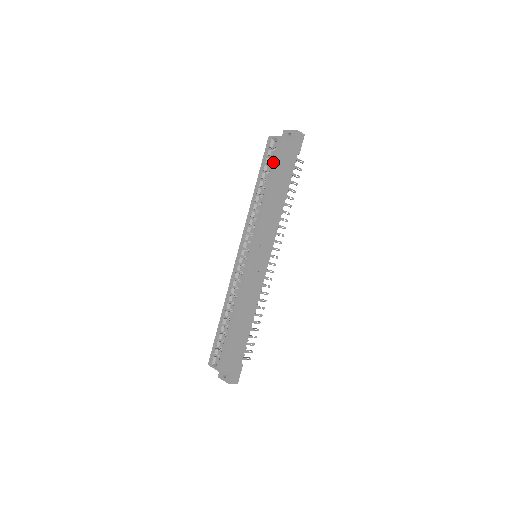
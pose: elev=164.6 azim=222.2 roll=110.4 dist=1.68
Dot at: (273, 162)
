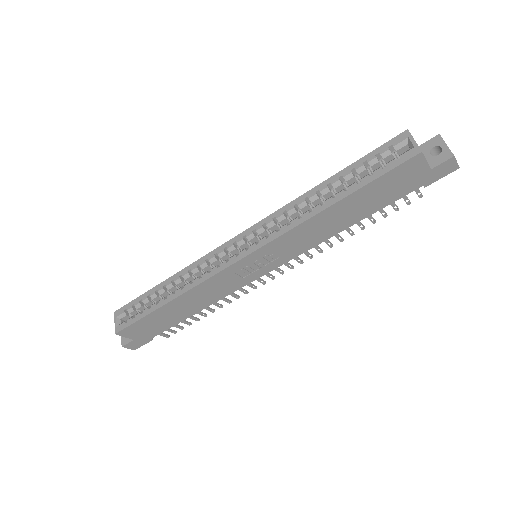
Dot at: (376, 174)
